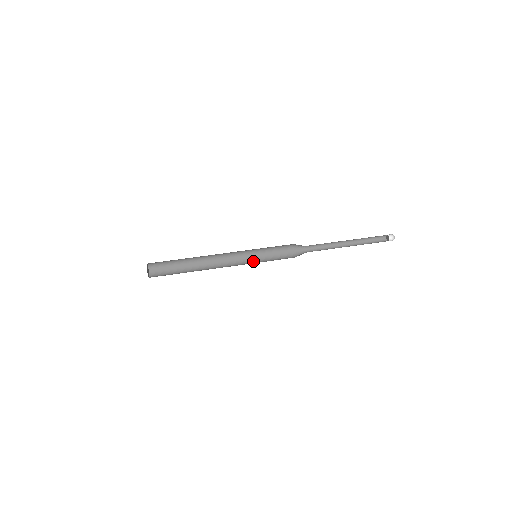
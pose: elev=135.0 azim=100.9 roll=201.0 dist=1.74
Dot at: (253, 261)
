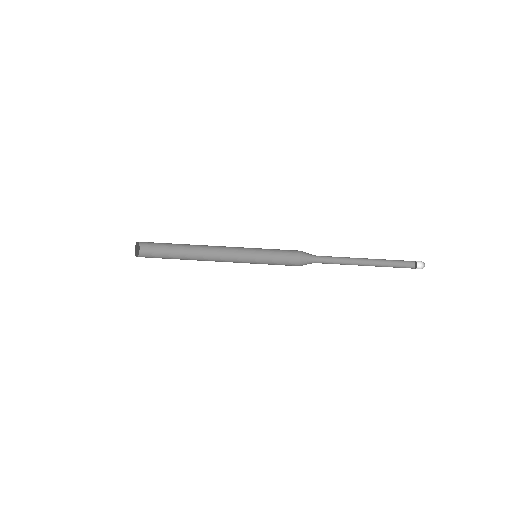
Dot at: (252, 262)
